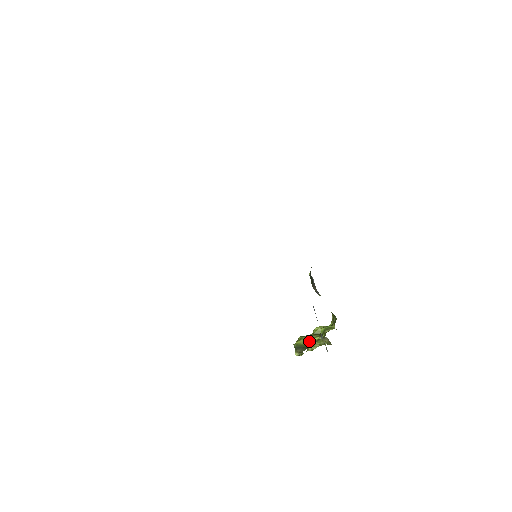
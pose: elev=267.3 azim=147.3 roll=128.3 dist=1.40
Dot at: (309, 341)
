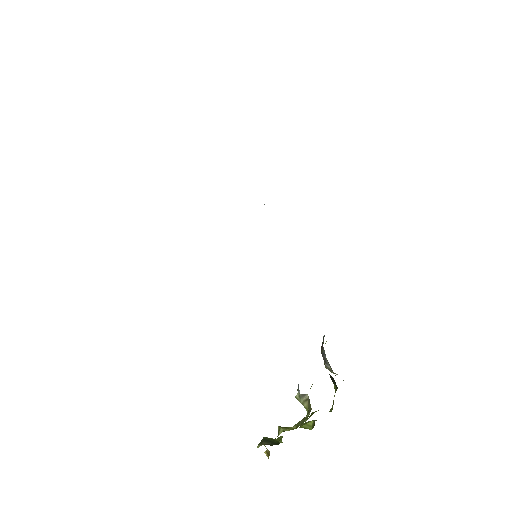
Dot at: occluded
